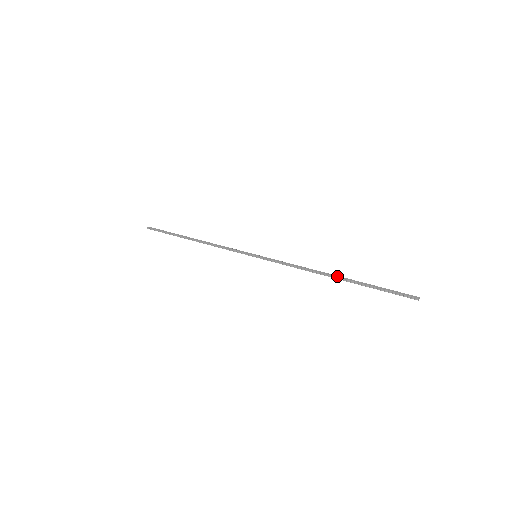
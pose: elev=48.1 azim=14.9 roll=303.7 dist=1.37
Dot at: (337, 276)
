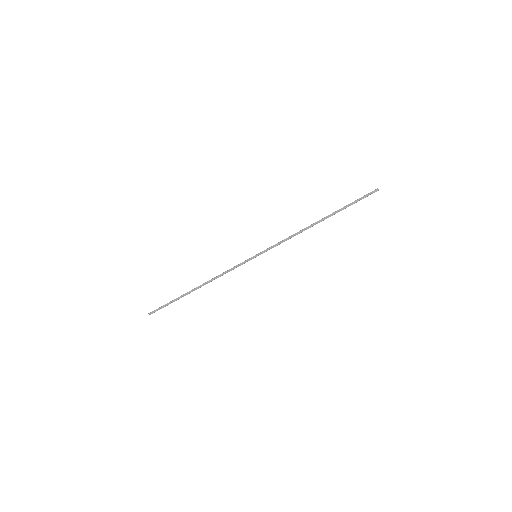
Dot at: (321, 220)
